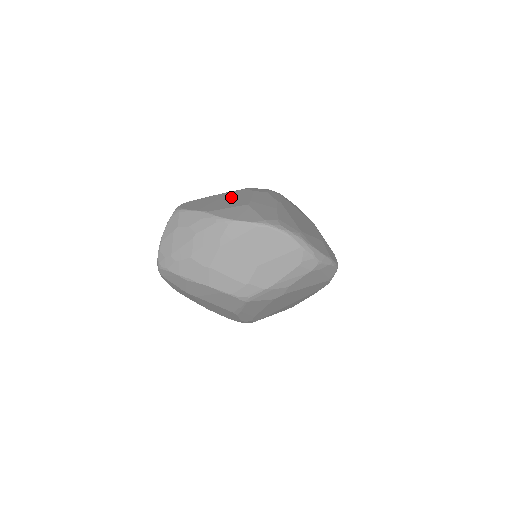
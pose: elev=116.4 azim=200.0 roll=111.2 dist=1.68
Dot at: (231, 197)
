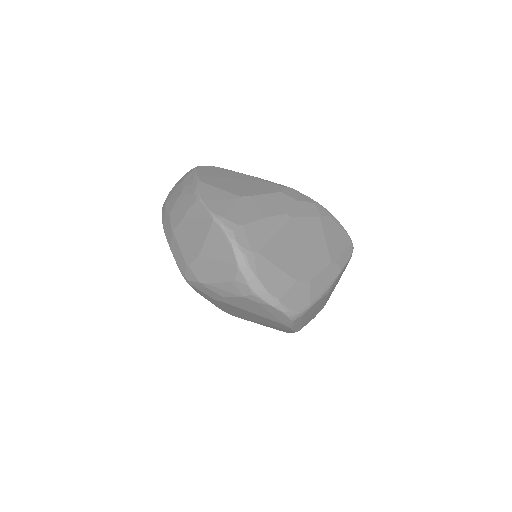
Dot at: (250, 184)
